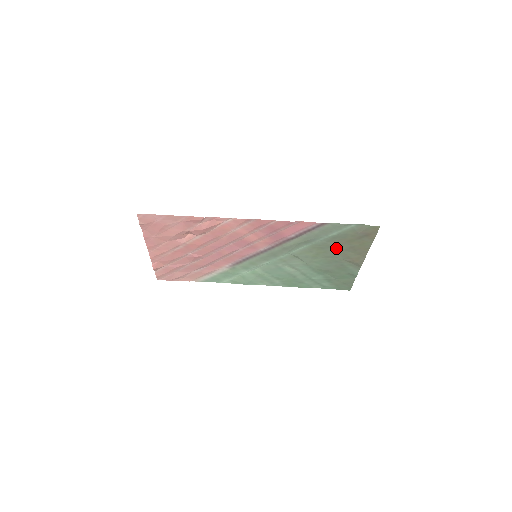
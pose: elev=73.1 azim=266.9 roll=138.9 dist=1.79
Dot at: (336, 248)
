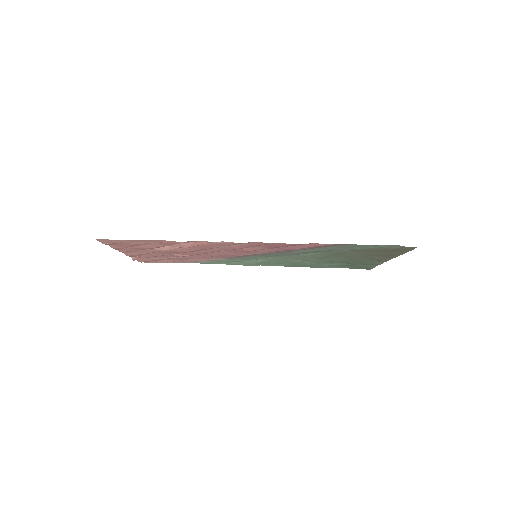
Dot at: (357, 254)
